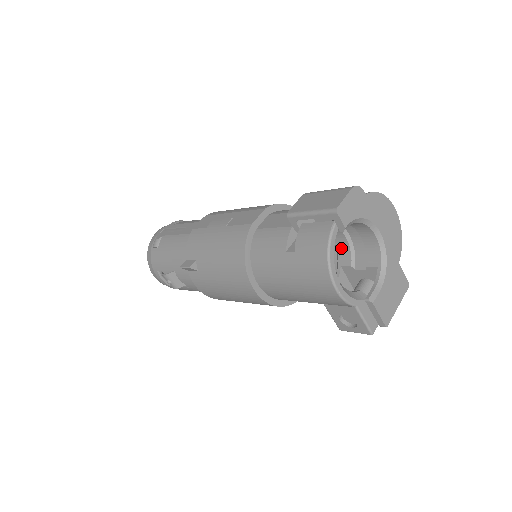
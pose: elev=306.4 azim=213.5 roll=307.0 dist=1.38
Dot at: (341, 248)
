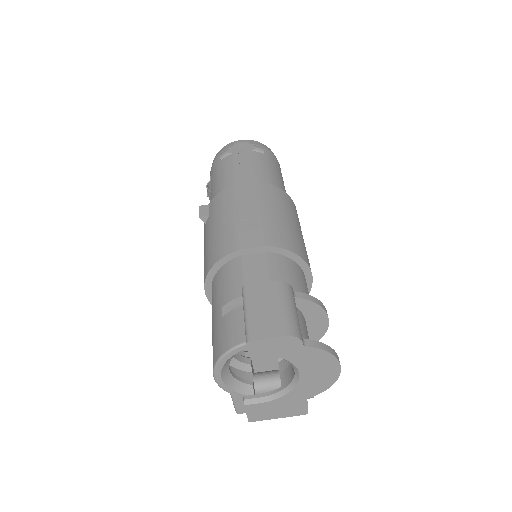
Dot at: occluded
